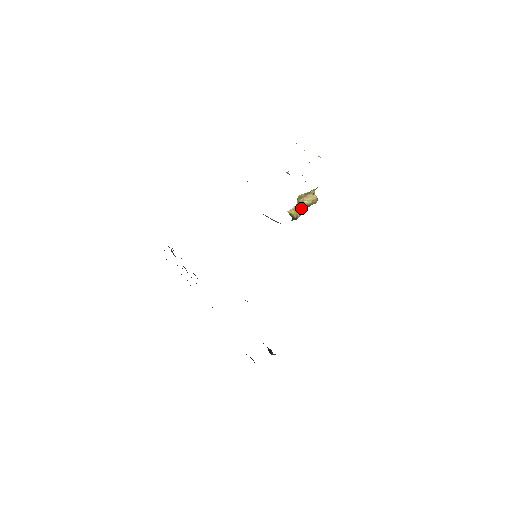
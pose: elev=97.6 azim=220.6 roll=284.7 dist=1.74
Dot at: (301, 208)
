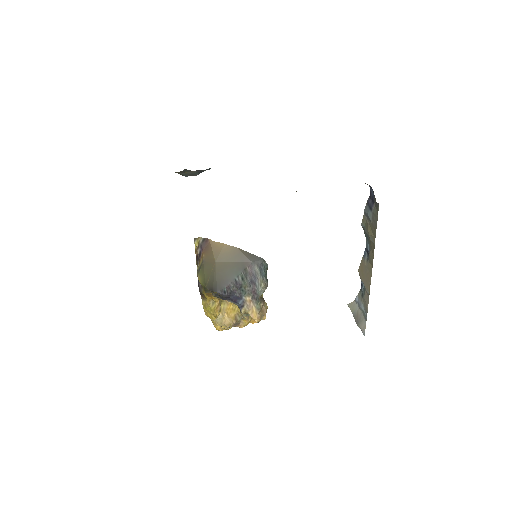
Dot at: occluded
